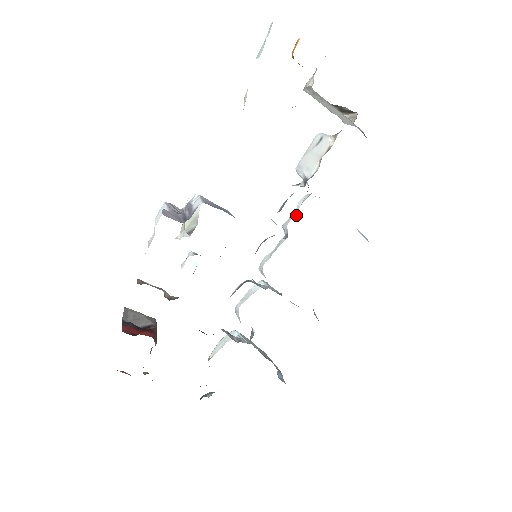
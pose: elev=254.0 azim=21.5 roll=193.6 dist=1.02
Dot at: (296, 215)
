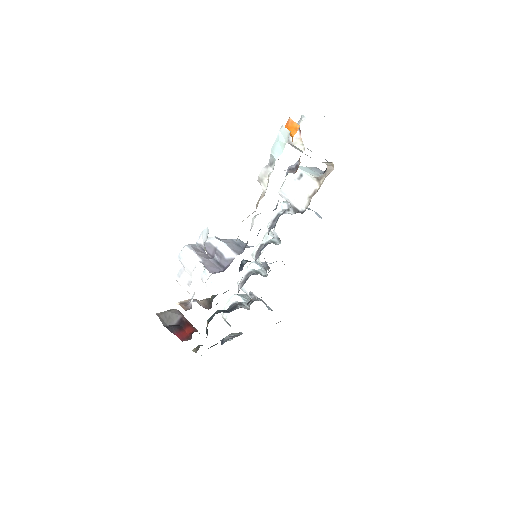
Dot at: occluded
